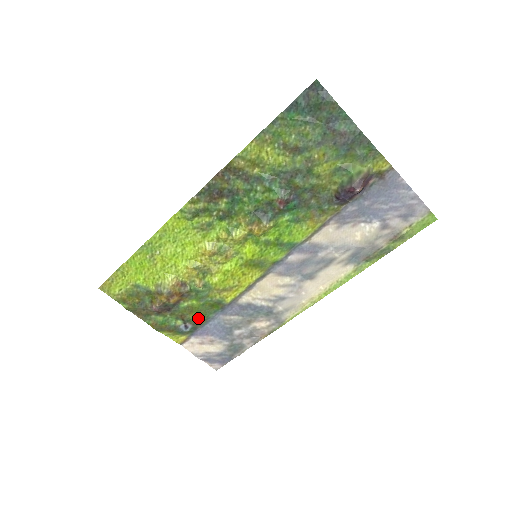
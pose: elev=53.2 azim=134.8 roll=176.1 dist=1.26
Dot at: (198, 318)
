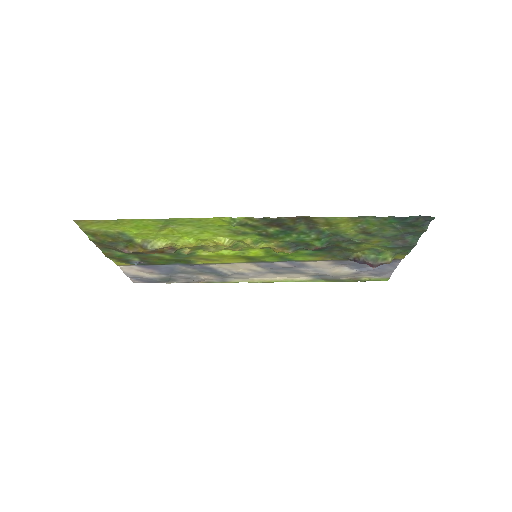
Dot at: (158, 262)
